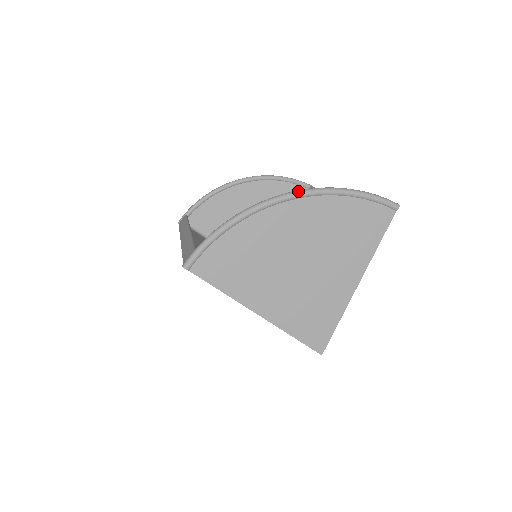
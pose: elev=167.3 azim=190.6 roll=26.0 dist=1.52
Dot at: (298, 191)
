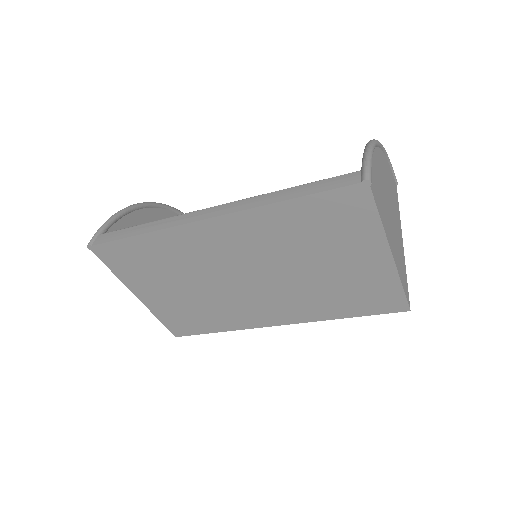
Dot at: occluded
